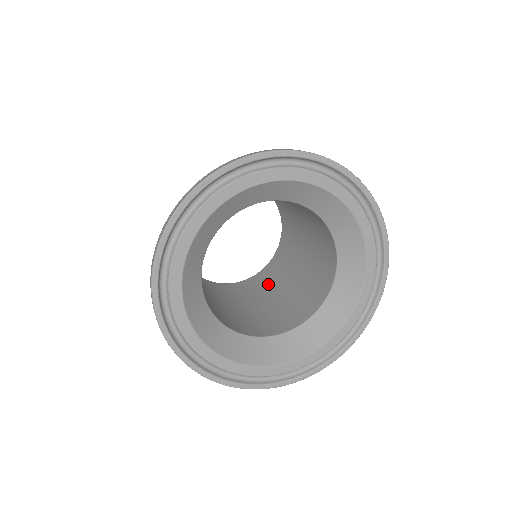
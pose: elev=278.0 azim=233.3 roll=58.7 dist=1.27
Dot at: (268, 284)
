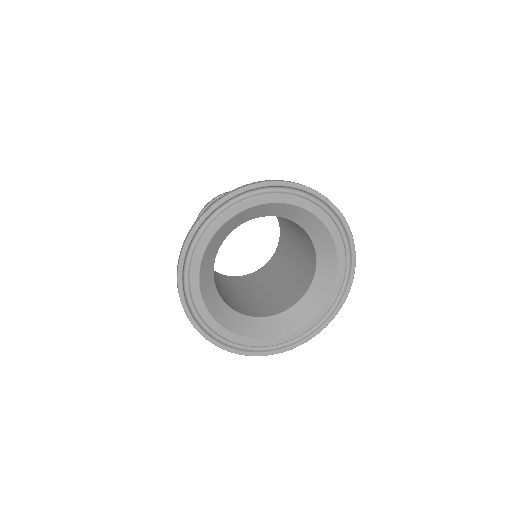
Dot at: (257, 283)
